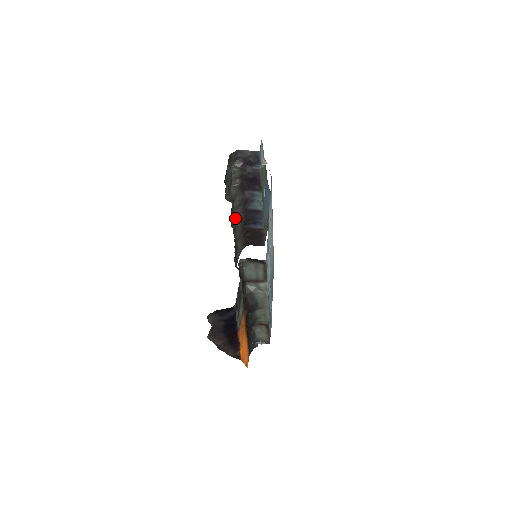
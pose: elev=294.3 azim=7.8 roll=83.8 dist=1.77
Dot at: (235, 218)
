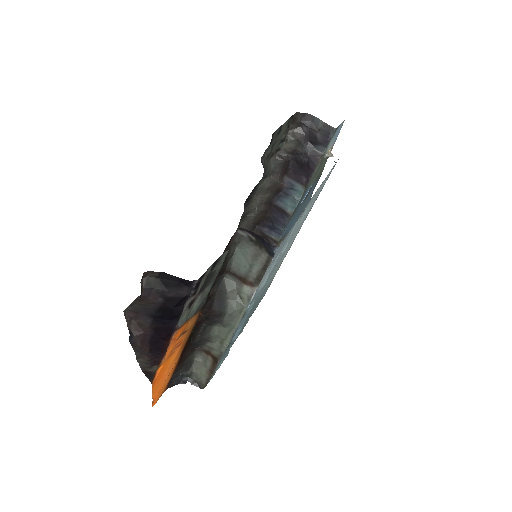
Dot at: (253, 203)
